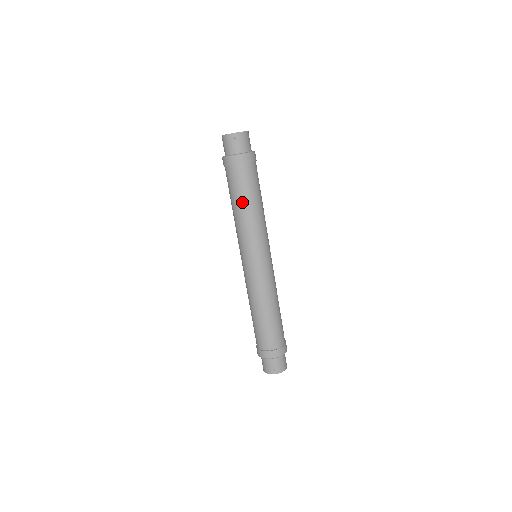
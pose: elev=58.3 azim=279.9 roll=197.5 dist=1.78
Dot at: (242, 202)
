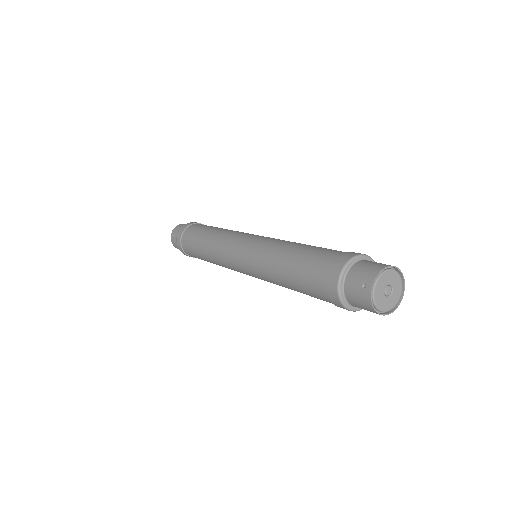
Dot at: occluded
